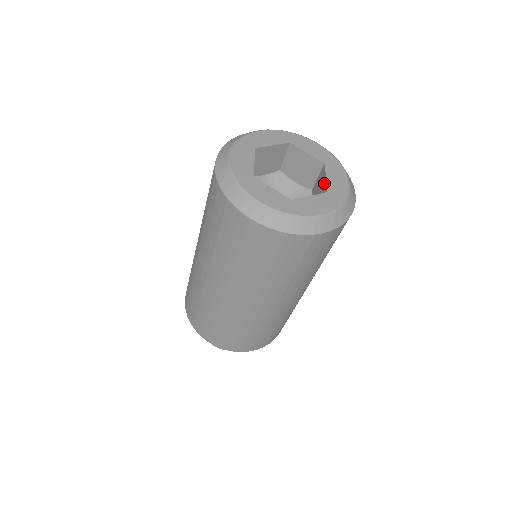
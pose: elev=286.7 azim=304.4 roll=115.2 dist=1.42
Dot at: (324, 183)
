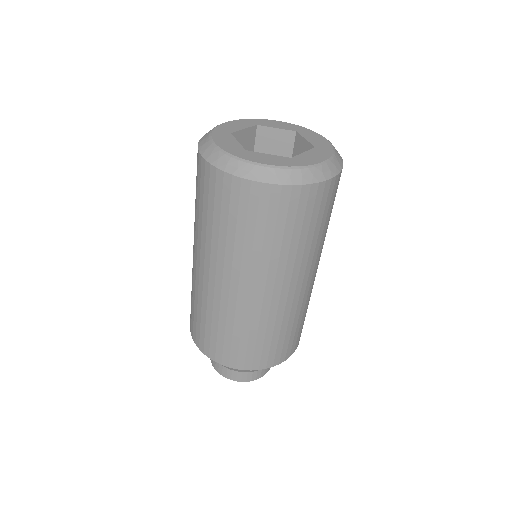
Dot at: (306, 145)
